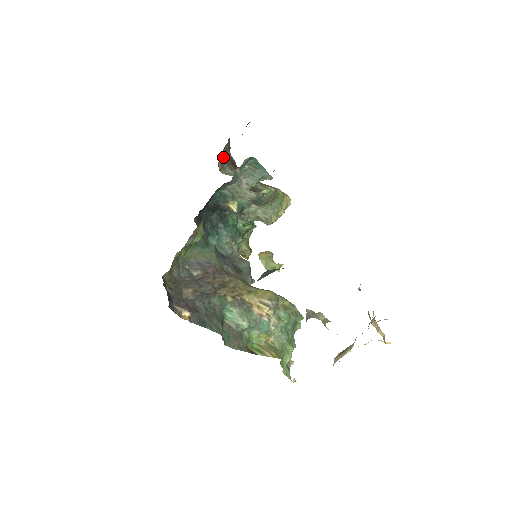
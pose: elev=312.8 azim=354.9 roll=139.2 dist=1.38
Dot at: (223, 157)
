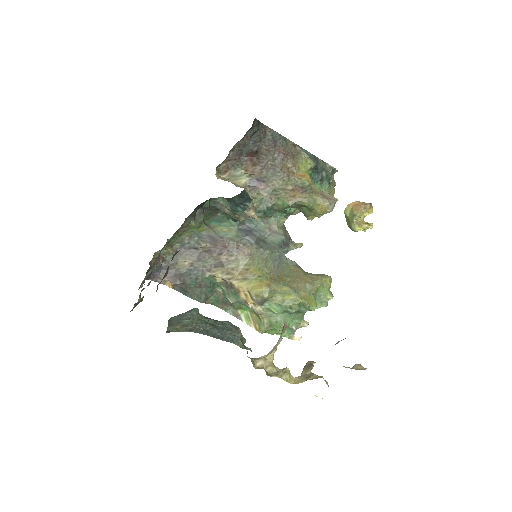
Dot at: (231, 158)
